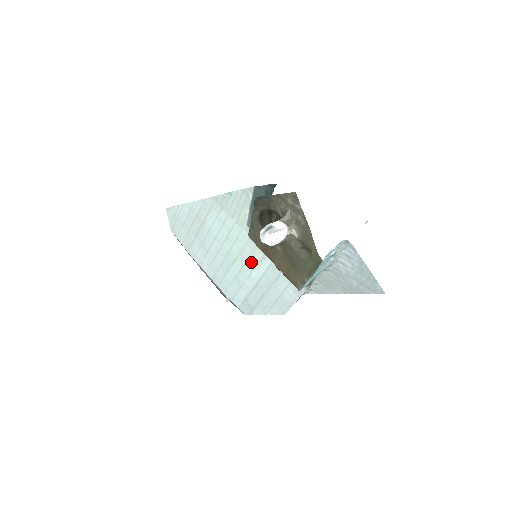
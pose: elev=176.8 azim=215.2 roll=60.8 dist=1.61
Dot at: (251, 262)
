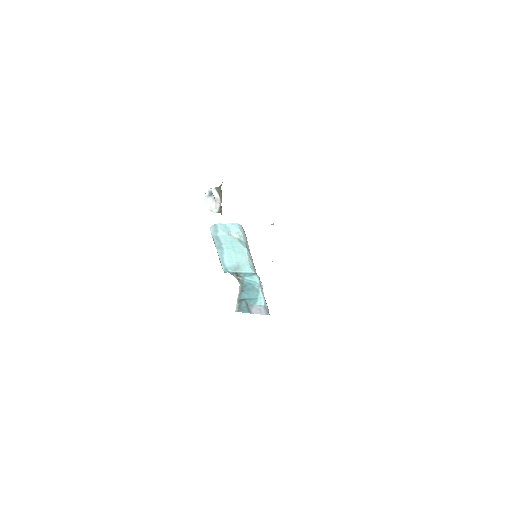
Dot at: occluded
